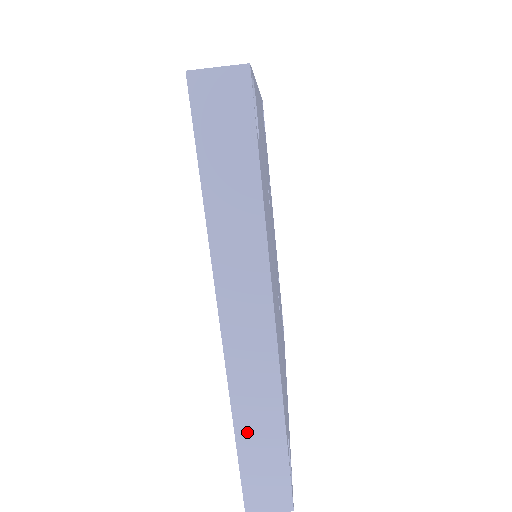
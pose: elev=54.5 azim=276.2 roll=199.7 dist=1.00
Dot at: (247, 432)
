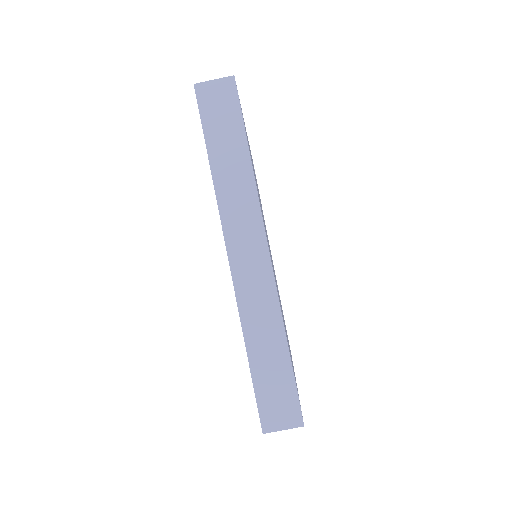
Dot at: (257, 350)
